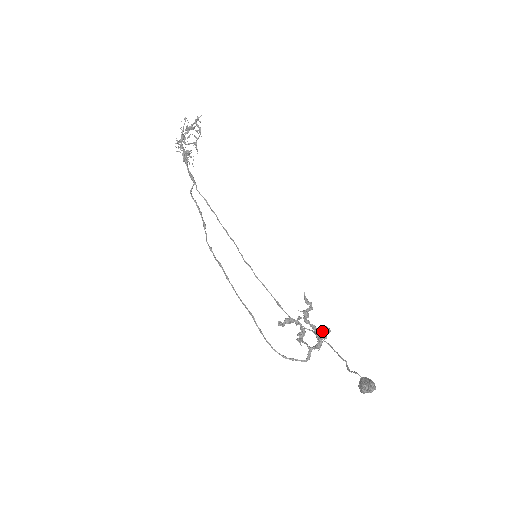
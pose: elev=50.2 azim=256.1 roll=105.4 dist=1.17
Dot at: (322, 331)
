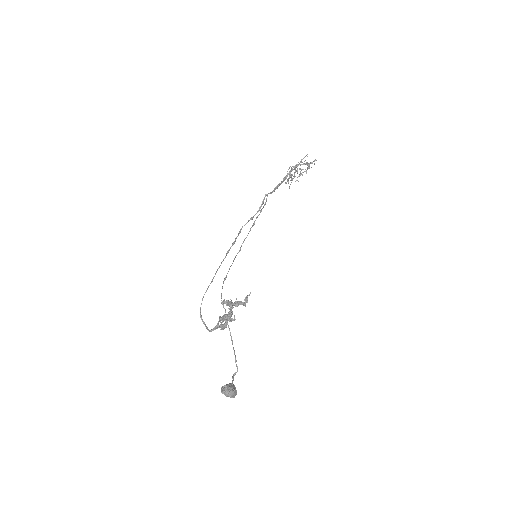
Dot at: (229, 314)
